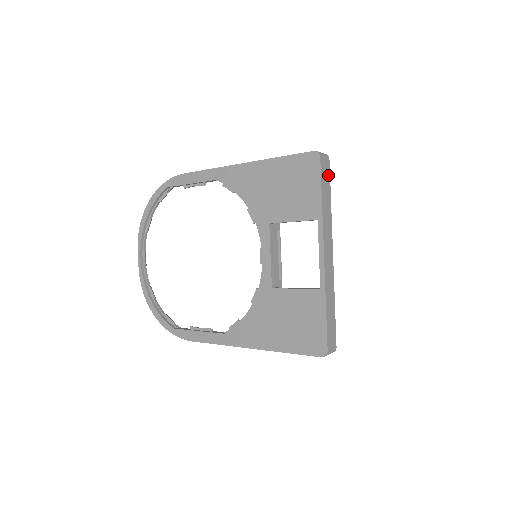
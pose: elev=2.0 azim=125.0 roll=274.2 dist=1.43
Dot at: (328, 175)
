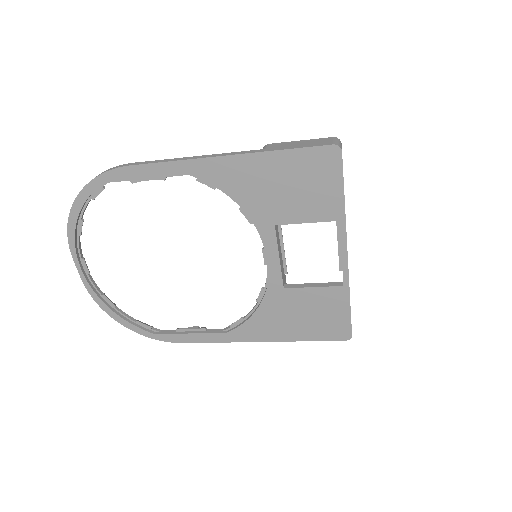
Dot at: occluded
